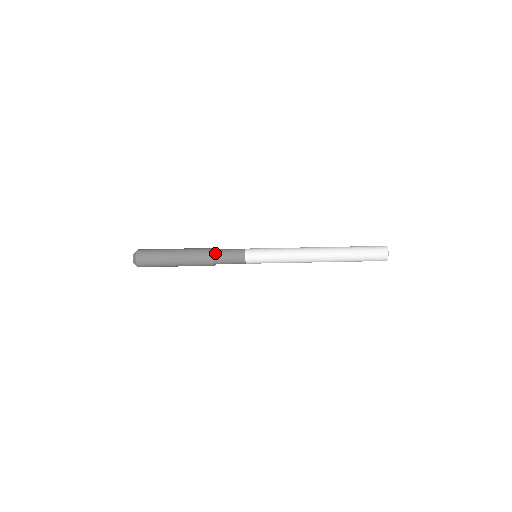
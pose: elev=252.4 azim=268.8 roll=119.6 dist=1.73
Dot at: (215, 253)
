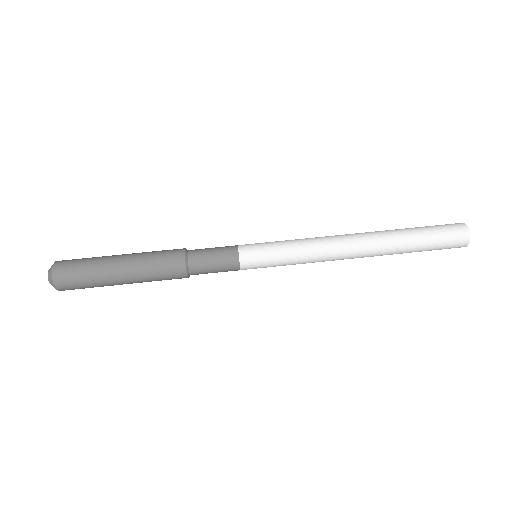
Dot at: (188, 254)
